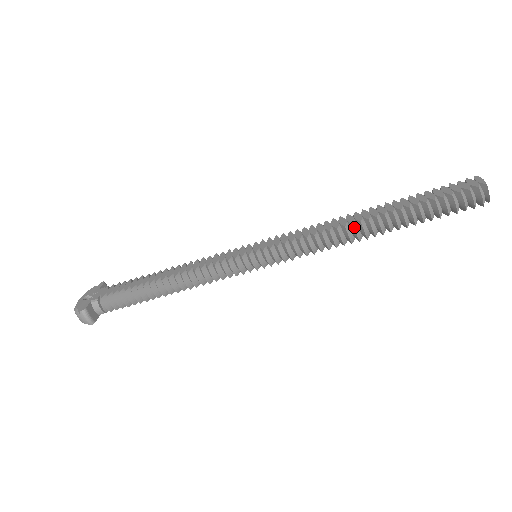
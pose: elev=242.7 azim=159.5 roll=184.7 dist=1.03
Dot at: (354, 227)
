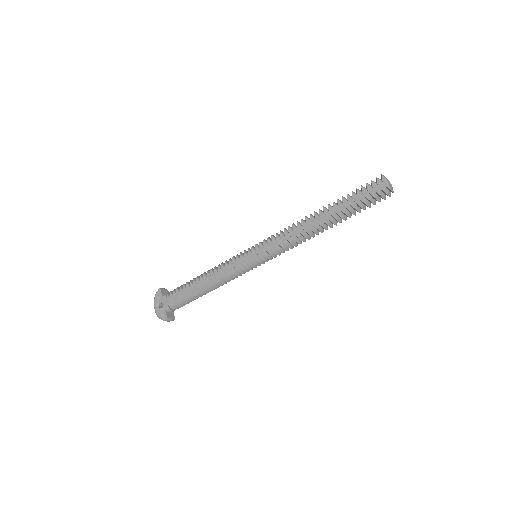
Dot at: occluded
